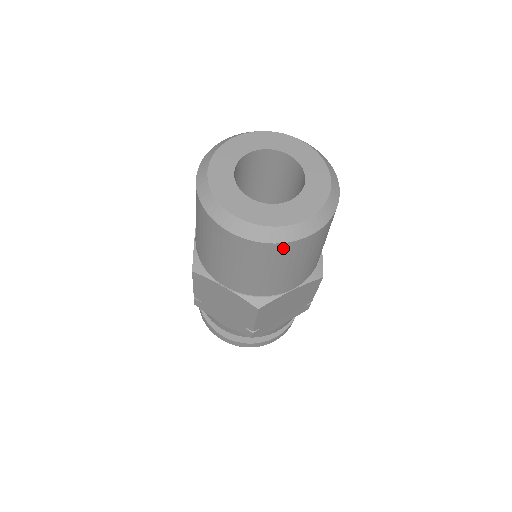
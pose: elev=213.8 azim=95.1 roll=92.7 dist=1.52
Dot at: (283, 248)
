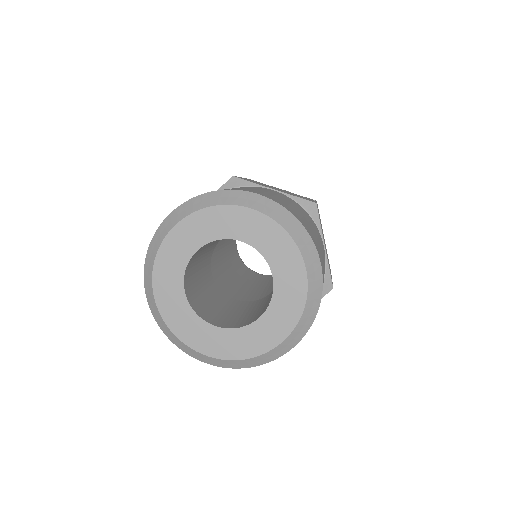
Dot at: occluded
